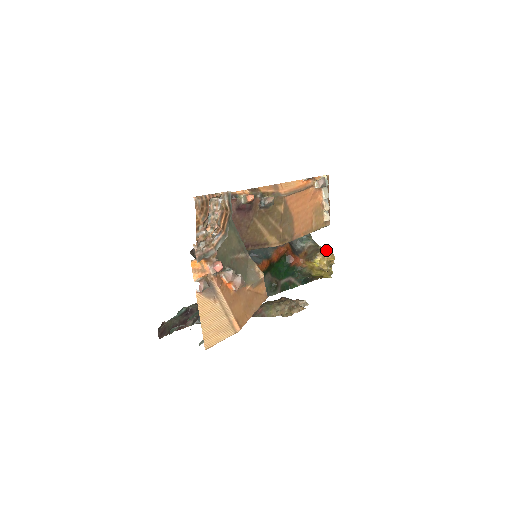
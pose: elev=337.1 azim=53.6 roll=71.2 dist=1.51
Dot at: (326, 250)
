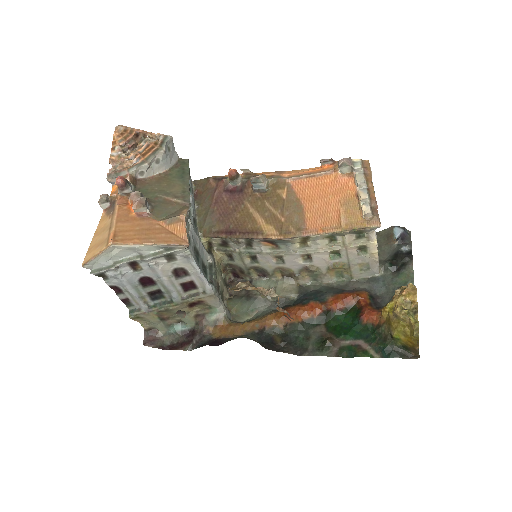
Dot at: (405, 286)
